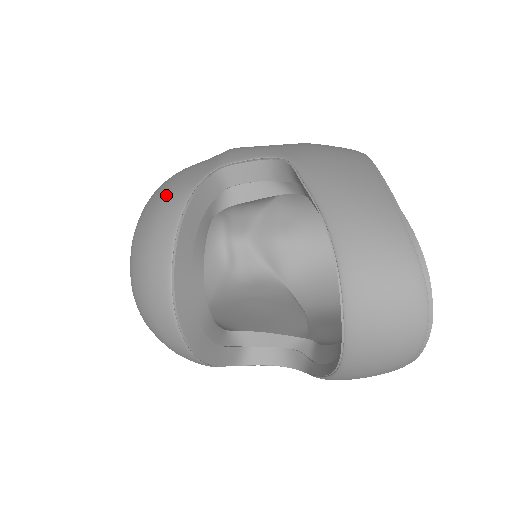
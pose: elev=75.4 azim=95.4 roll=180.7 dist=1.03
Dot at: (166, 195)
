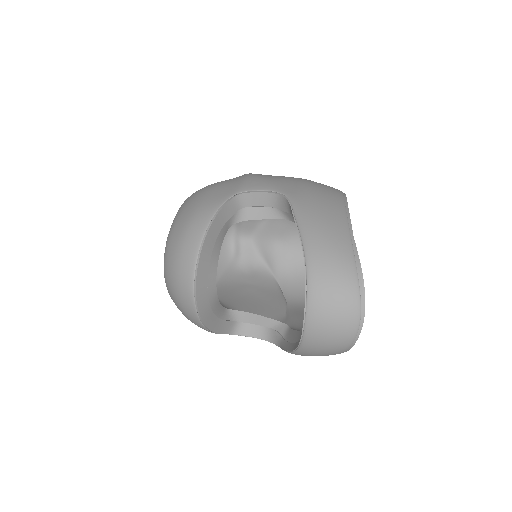
Dot at: (198, 208)
